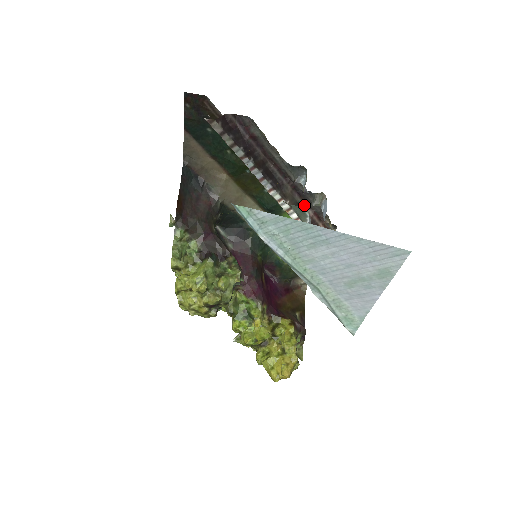
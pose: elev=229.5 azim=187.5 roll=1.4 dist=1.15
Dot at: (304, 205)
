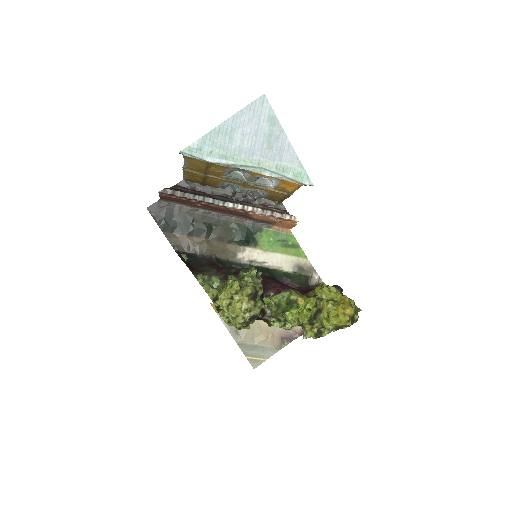
Dot at: (252, 205)
